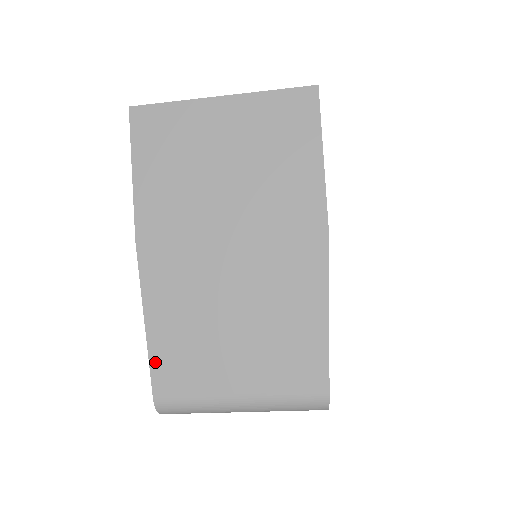
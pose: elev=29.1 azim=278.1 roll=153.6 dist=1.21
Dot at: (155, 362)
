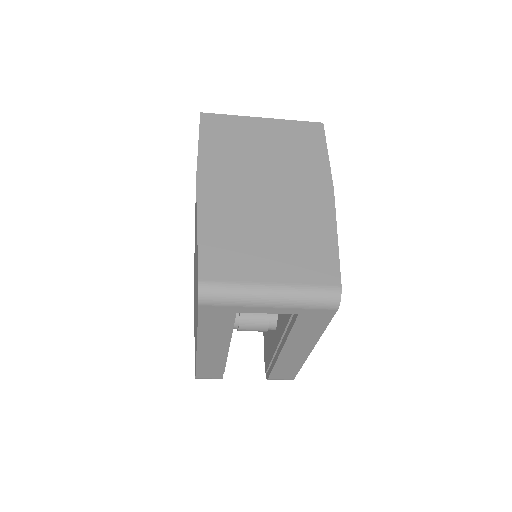
Dot at: (203, 255)
